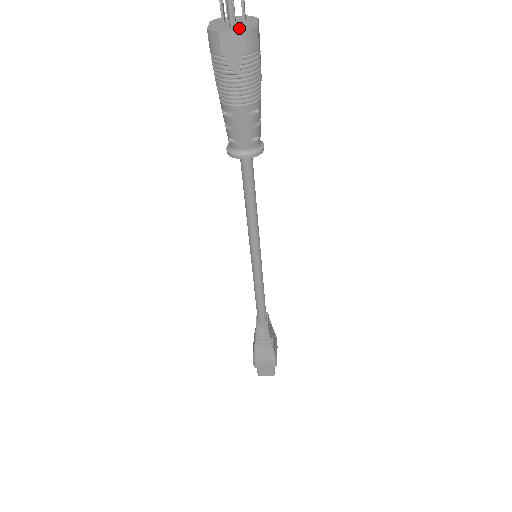
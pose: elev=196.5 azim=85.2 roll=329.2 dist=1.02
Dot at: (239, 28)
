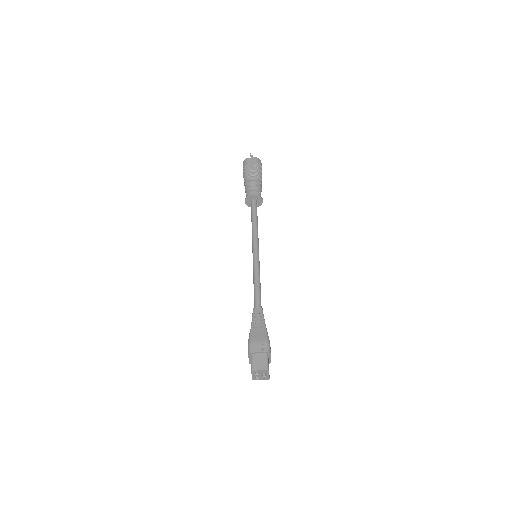
Dot at: (255, 159)
